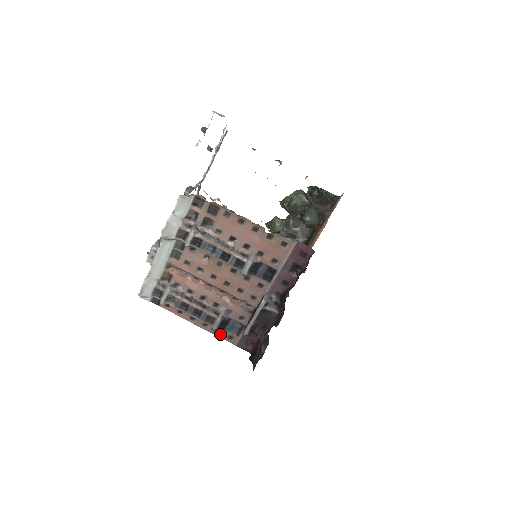
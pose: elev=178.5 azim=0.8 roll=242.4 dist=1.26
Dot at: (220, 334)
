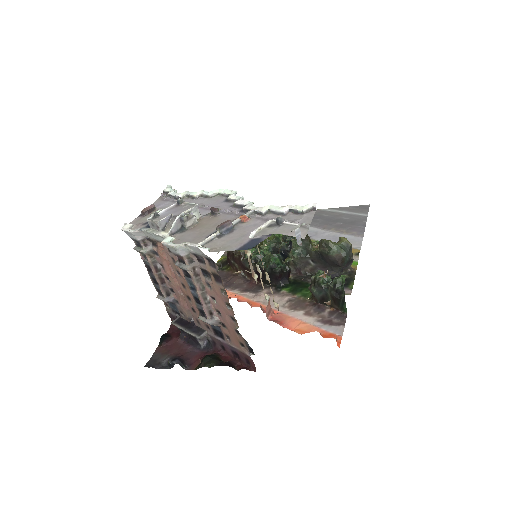
Dot at: occluded
